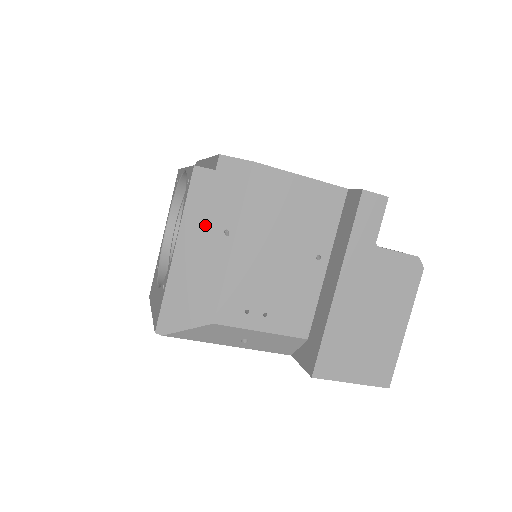
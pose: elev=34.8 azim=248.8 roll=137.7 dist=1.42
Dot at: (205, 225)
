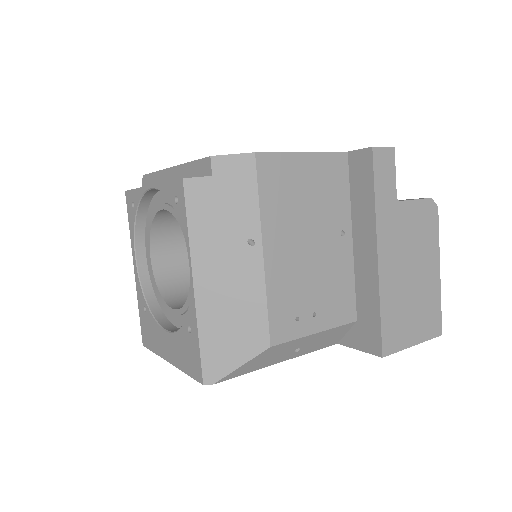
Dot at: (222, 243)
